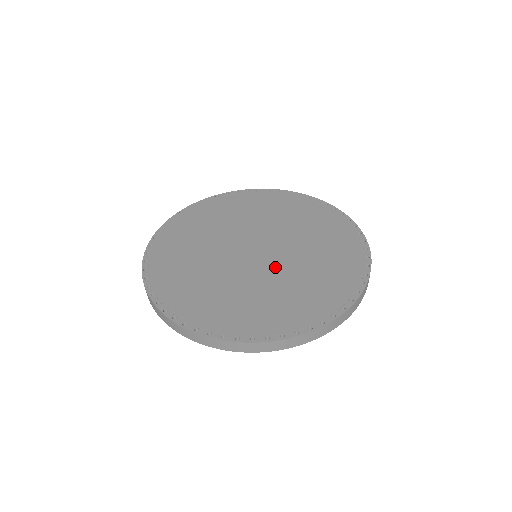
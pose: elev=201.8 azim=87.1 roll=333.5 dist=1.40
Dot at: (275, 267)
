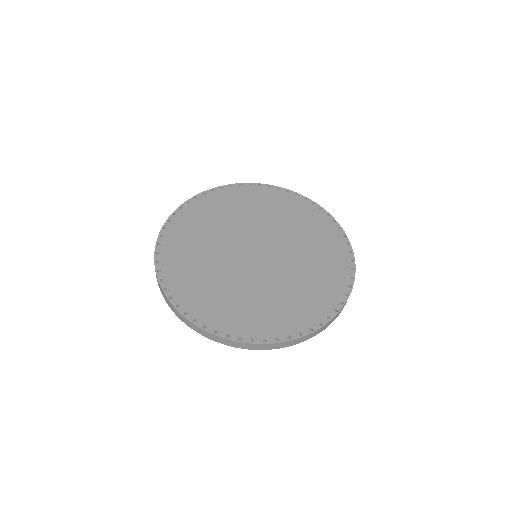
Dot at: (275, 270)
